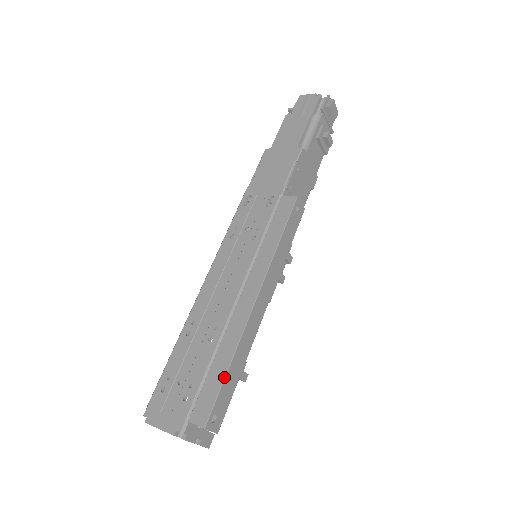
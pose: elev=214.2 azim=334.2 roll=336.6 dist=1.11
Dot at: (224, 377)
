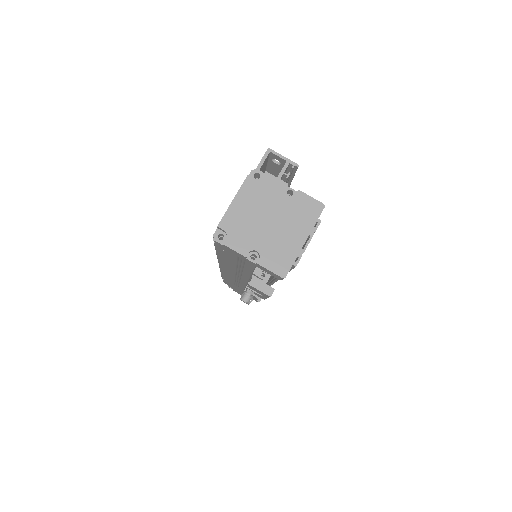
Dot at: occluded
